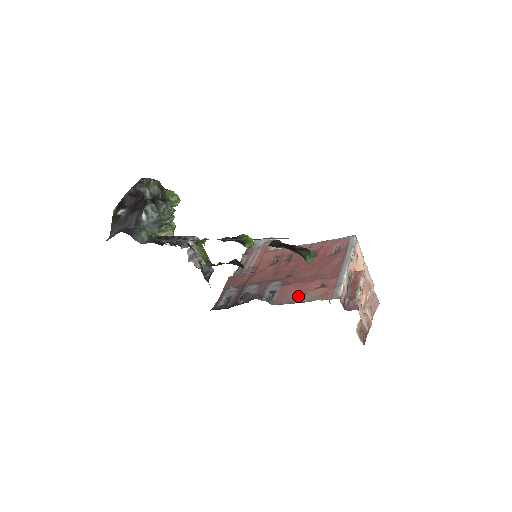
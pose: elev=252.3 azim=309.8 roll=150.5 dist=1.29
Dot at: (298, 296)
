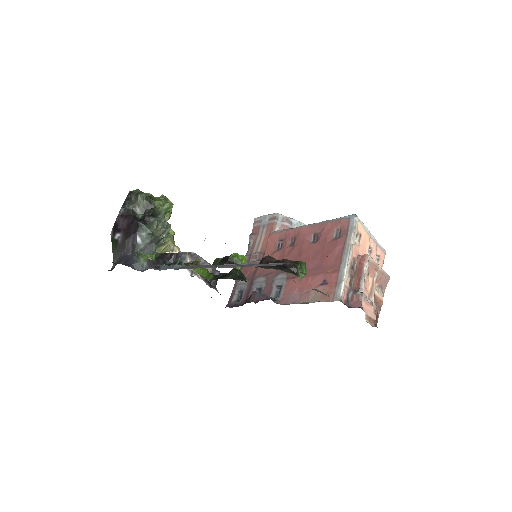
Dot at: (302, 294)
